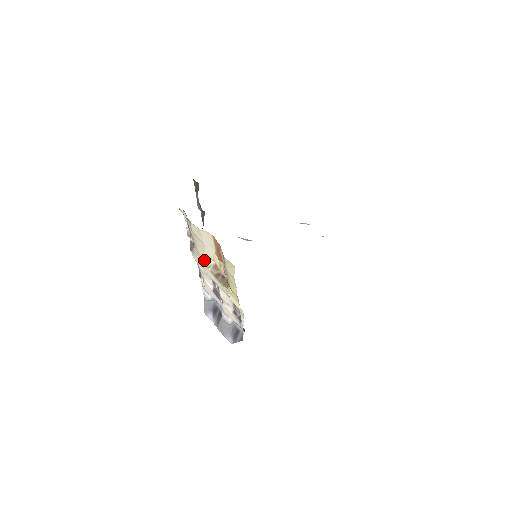
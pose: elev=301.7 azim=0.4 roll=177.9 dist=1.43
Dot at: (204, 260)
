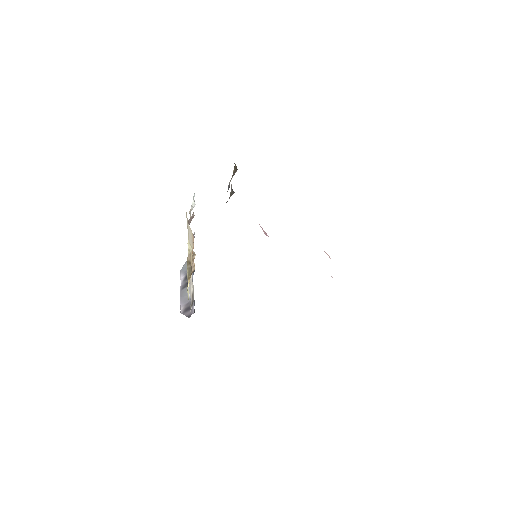
Dot at: occluded
